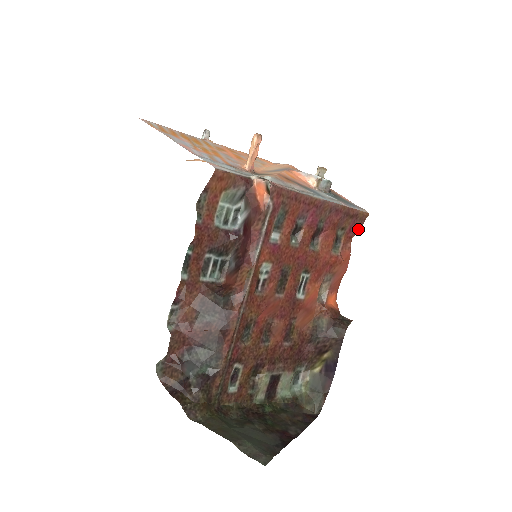
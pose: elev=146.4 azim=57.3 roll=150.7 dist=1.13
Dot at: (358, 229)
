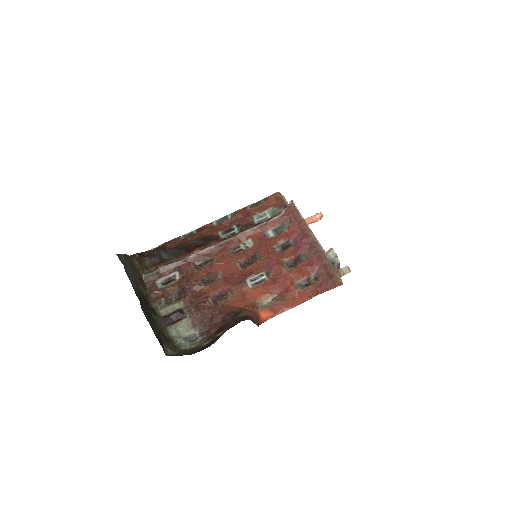
Dot at: (327, 290)
